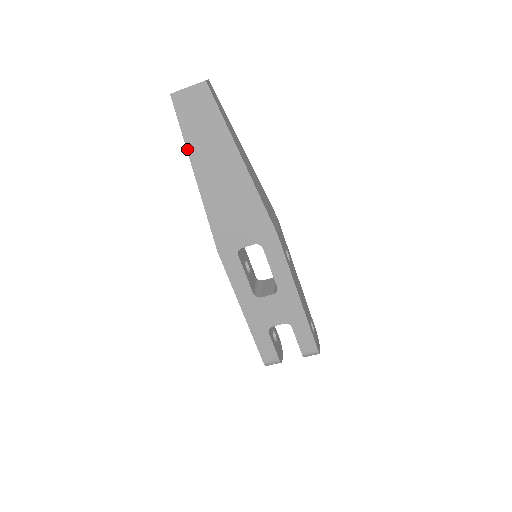
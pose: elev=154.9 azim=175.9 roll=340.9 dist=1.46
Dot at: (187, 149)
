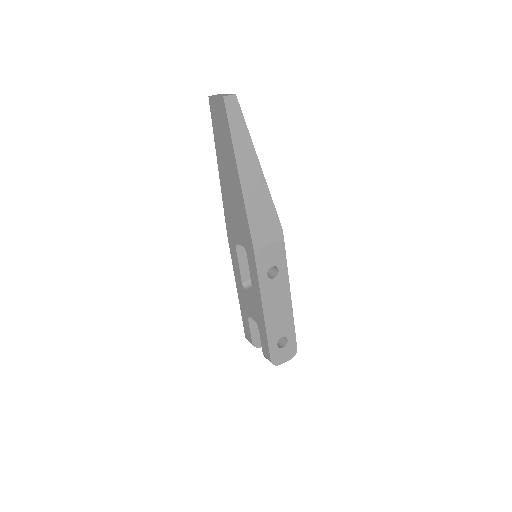
Dot at: (215, 145)
